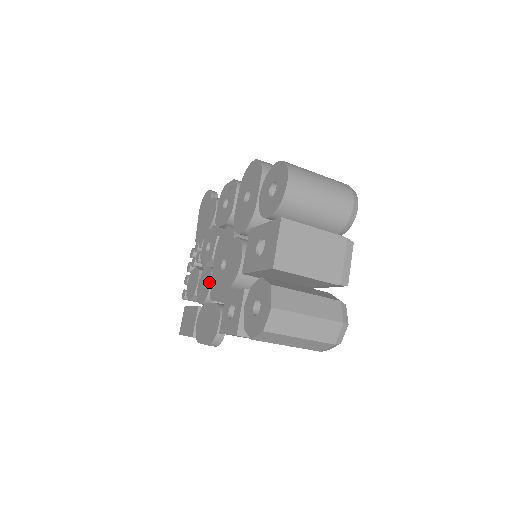
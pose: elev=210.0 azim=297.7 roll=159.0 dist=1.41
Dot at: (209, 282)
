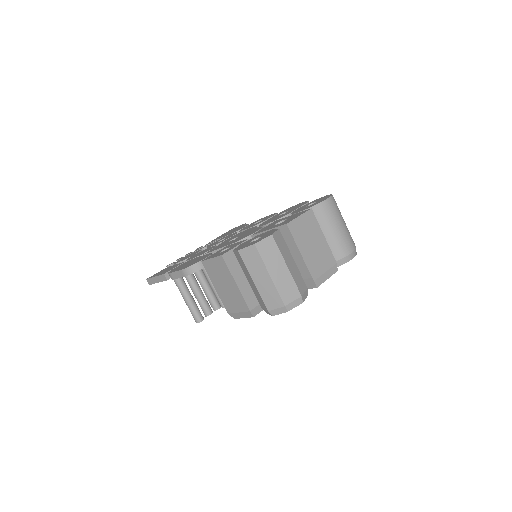
Dot at: (209, 249)
